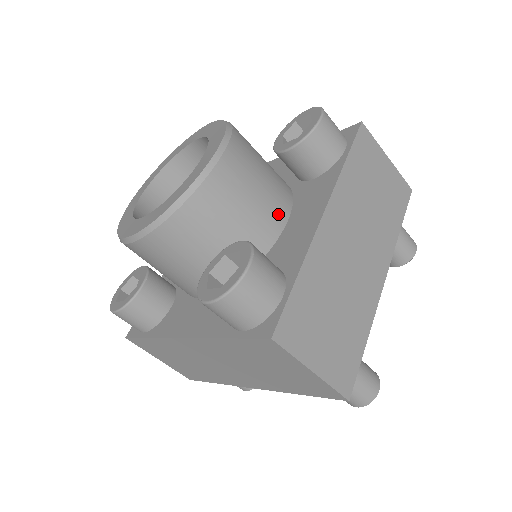
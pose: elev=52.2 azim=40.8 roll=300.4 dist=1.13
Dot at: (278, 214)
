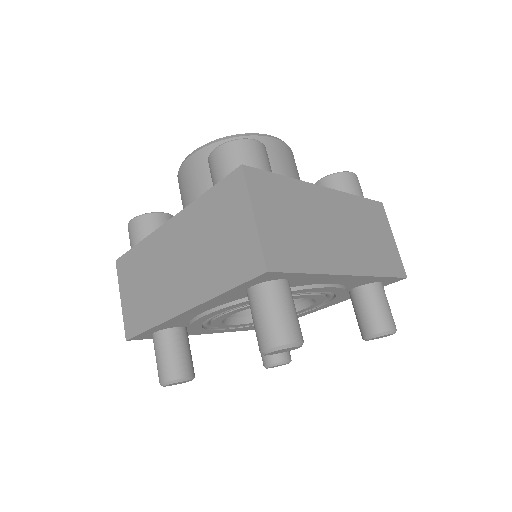
Dot at: occluded
